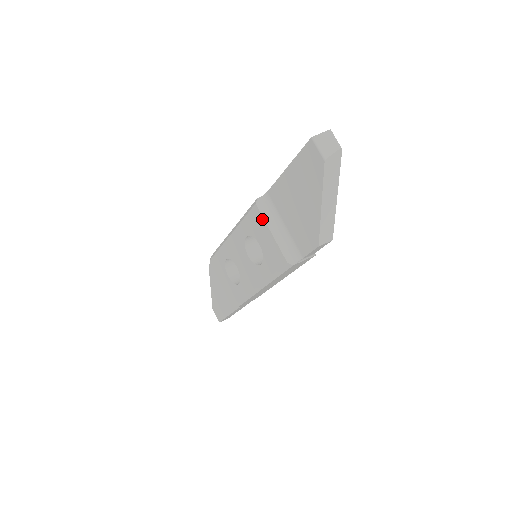
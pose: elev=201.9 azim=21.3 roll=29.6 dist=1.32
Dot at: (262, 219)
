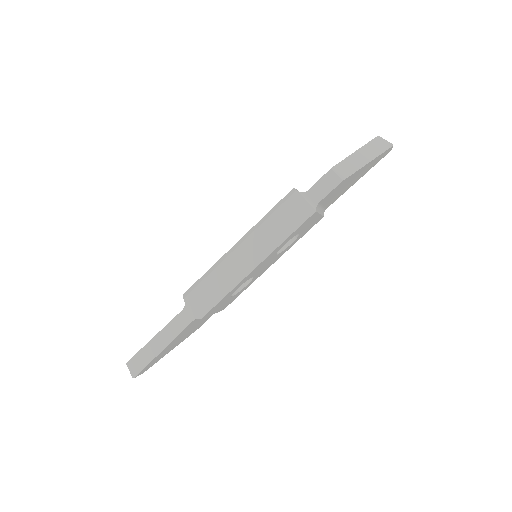
Dot at: occluded
